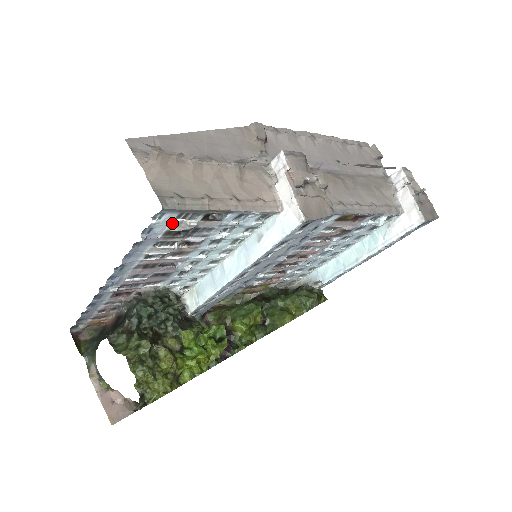
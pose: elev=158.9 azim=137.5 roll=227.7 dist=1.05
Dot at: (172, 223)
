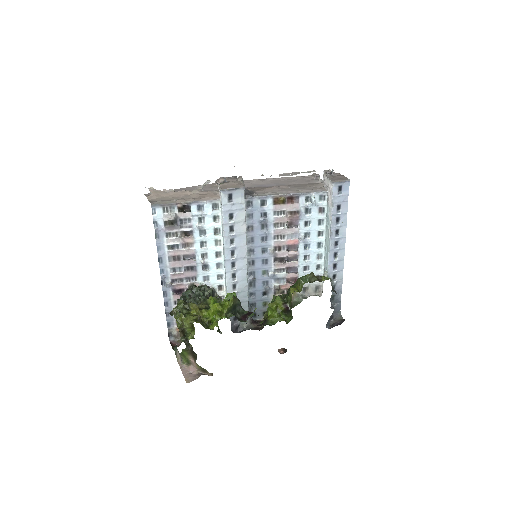
Dot at: (164, 216)
